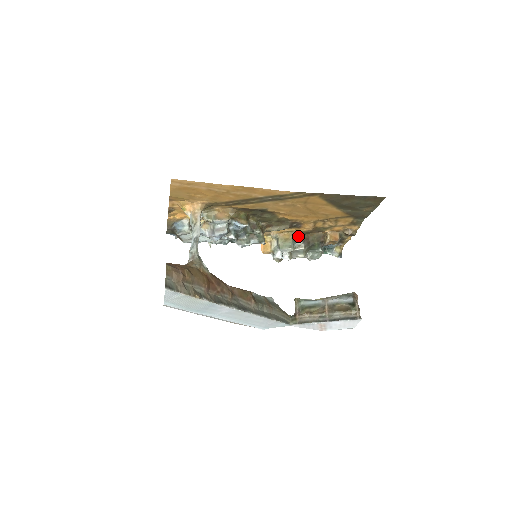
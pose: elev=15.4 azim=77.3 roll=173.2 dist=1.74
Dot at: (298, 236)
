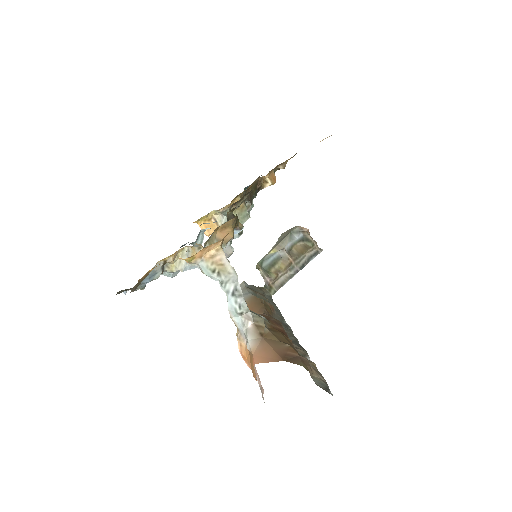
Dot at: occluded
